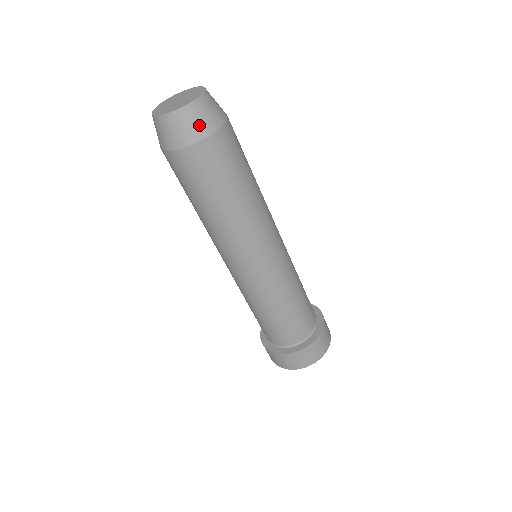
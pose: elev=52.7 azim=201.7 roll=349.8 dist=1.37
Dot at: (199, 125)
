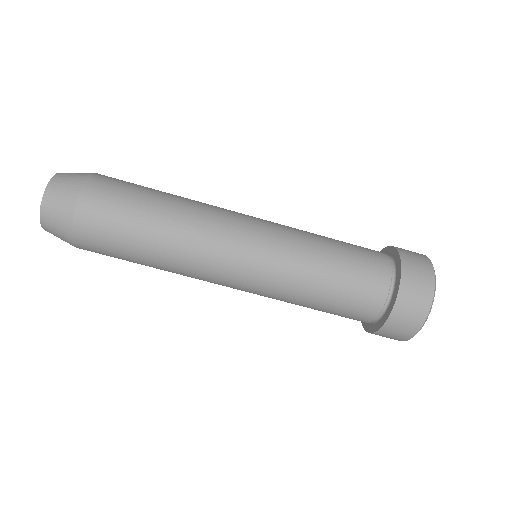
Dot at: (60, 218)
